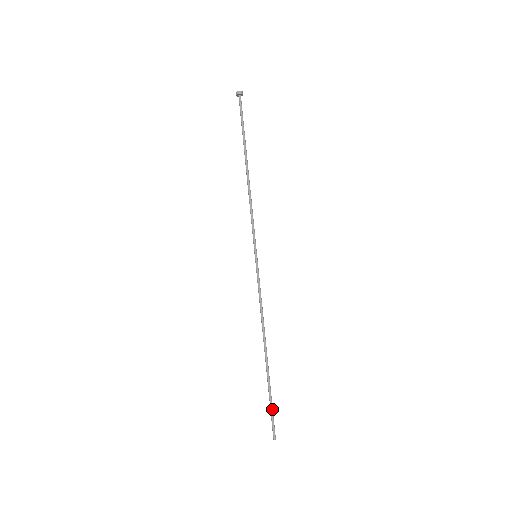
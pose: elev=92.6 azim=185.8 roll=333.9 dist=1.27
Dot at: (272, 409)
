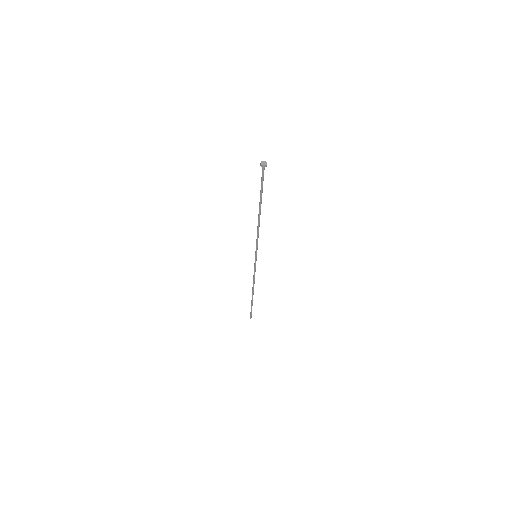
Dot at: (251, 310)
